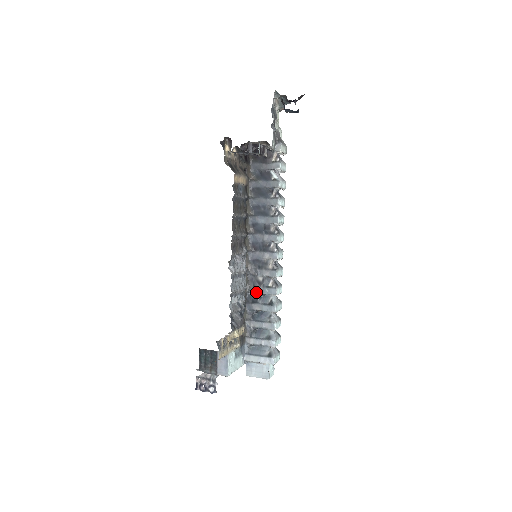
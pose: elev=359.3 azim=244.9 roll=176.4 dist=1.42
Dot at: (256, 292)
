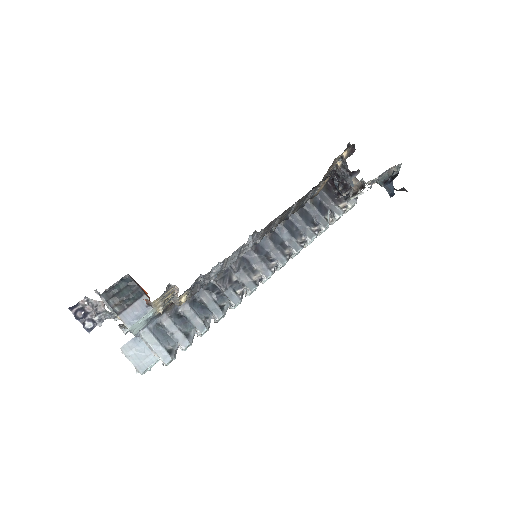
Dot at: (220, 284)
